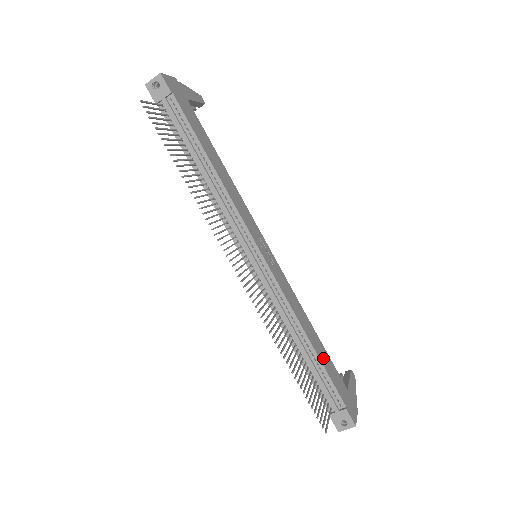
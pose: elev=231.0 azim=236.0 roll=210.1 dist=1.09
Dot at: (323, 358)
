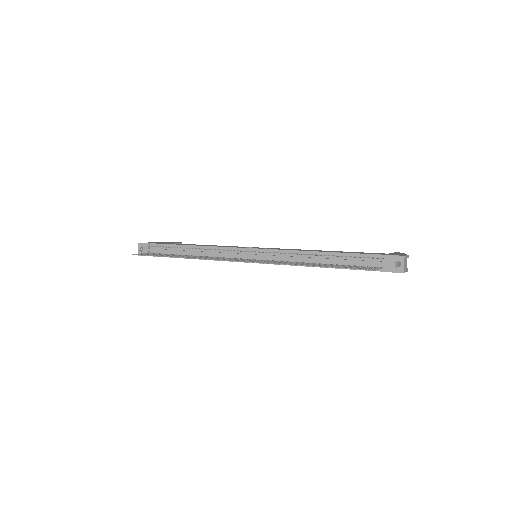
Dot at: (344, 252)
